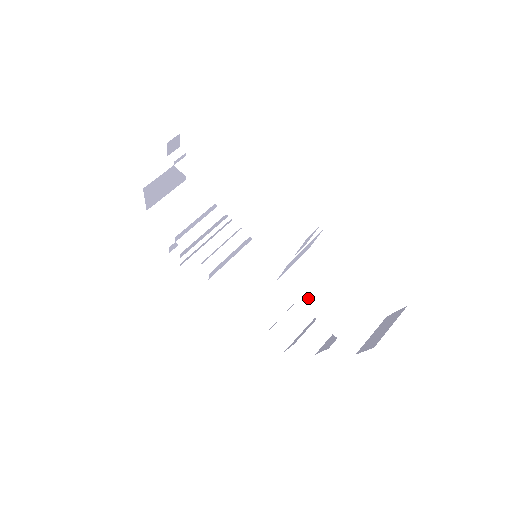
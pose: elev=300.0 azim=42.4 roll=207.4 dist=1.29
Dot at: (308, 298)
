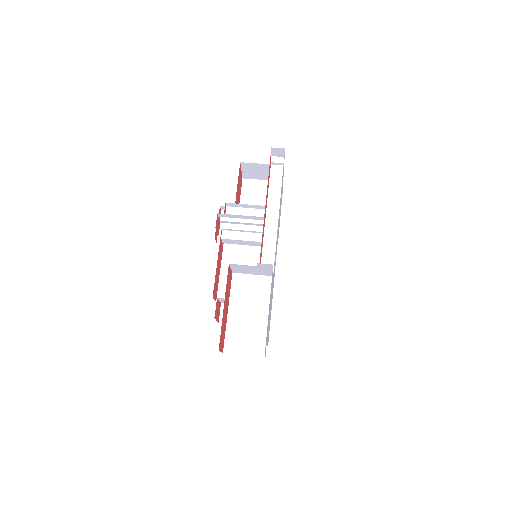
Dot at: (237, 299)
